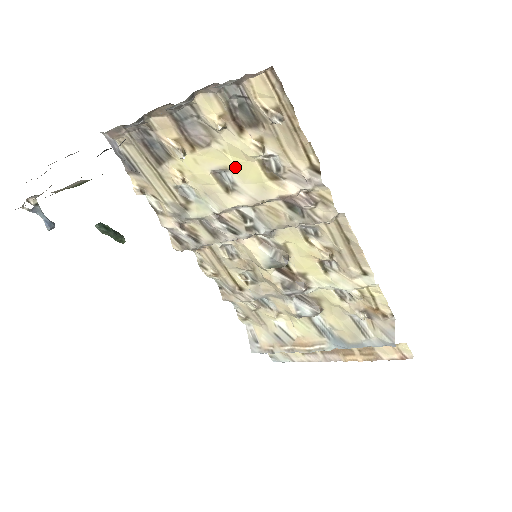
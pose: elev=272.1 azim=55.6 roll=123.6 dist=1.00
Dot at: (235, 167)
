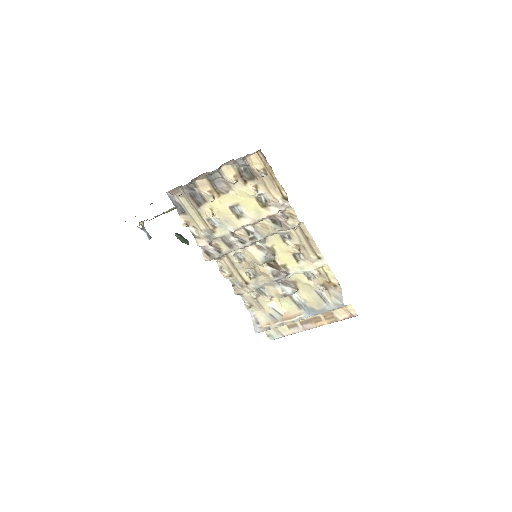
Dot at: (242, 203)
